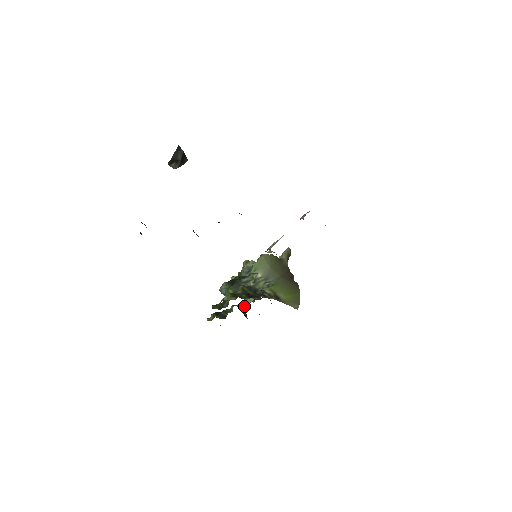
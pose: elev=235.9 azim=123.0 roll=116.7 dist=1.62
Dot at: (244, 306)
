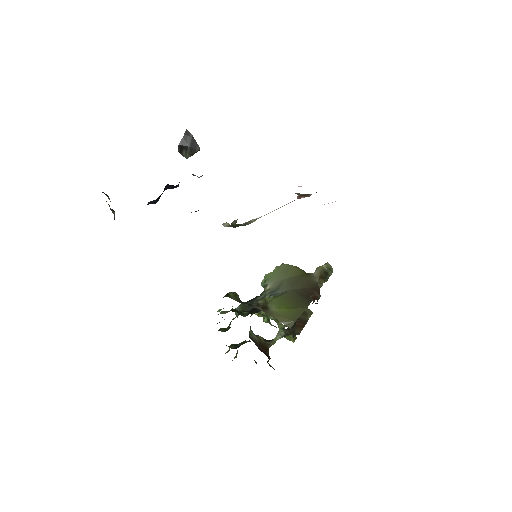
Dot at: (270, 340)
